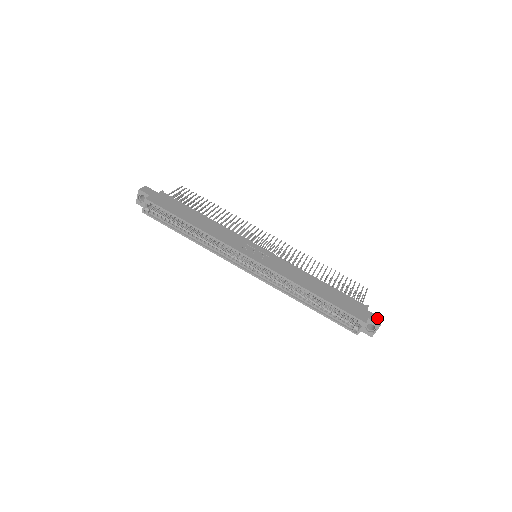
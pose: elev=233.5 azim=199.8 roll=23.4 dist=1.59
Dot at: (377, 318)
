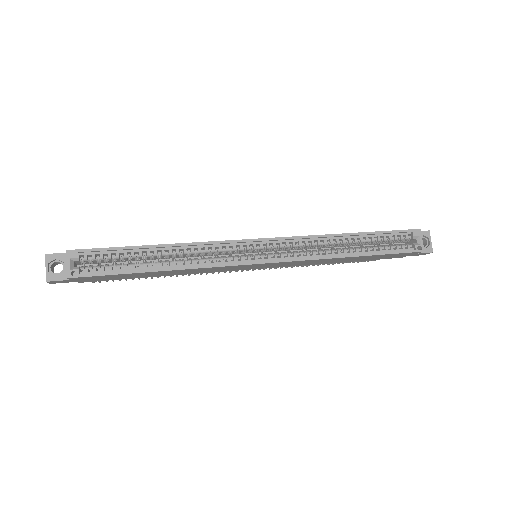
Dot at: occluded
